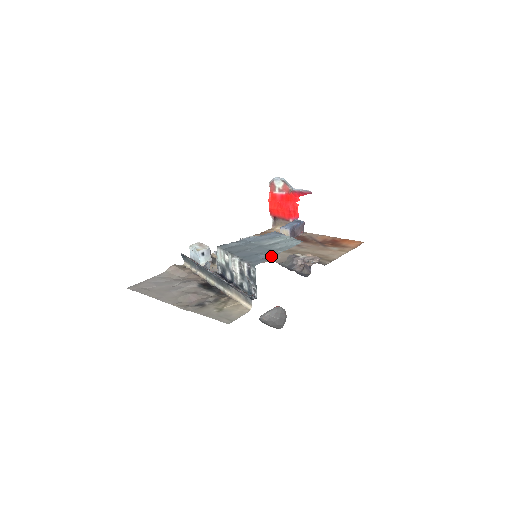
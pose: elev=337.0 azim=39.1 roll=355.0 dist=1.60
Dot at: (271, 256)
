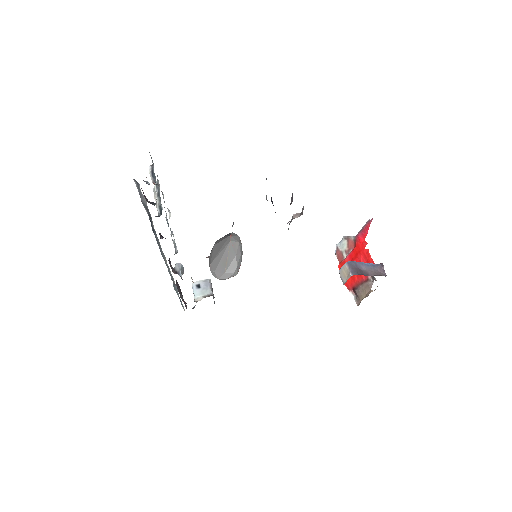
Dot at: occluded
